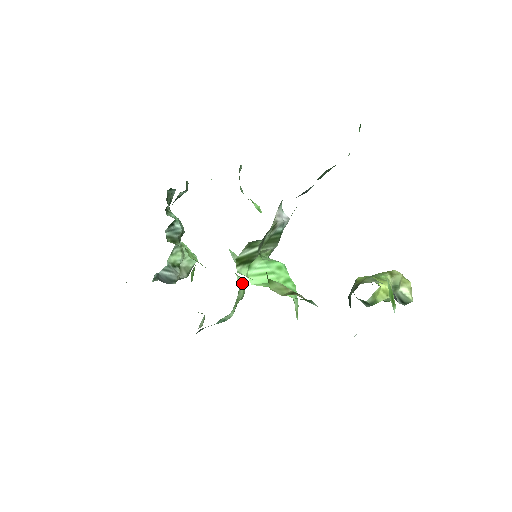
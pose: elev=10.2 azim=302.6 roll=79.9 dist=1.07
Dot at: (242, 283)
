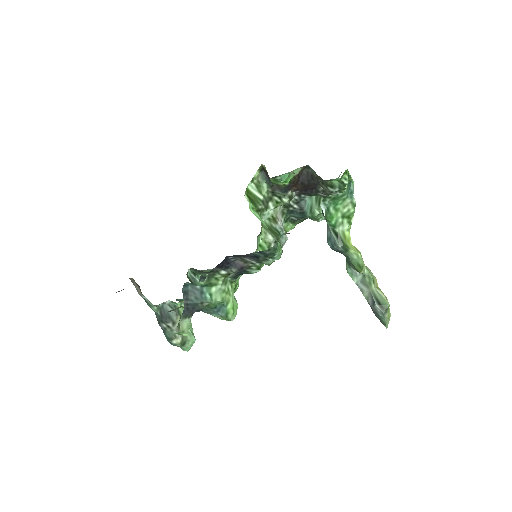
Dot at: (235, 300)
